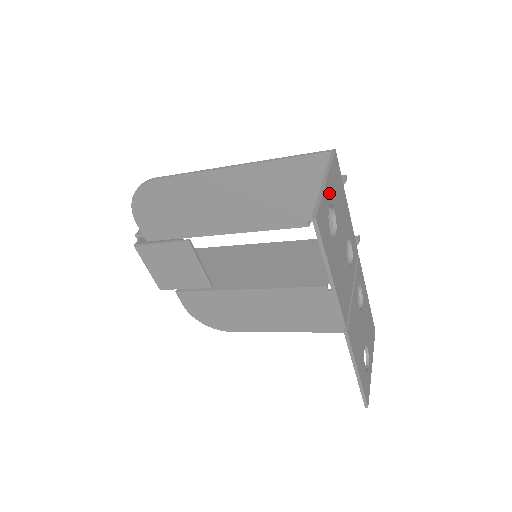
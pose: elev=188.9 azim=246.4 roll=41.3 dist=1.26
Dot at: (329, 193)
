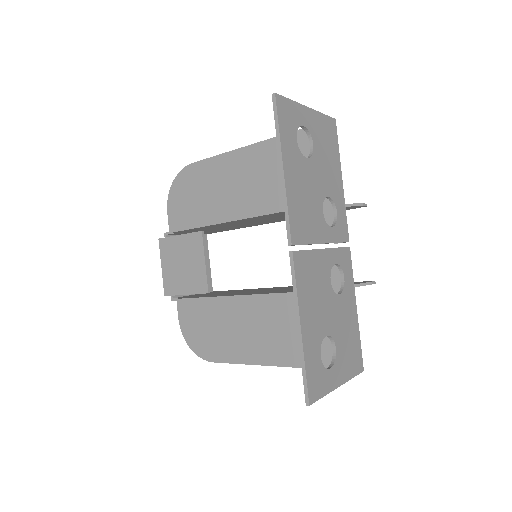
Dot at: (309, 120)
